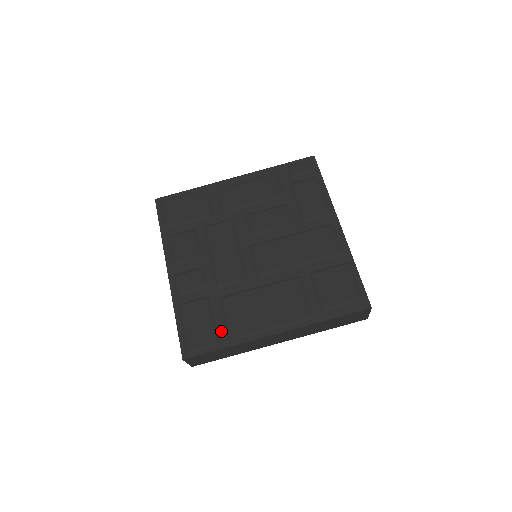
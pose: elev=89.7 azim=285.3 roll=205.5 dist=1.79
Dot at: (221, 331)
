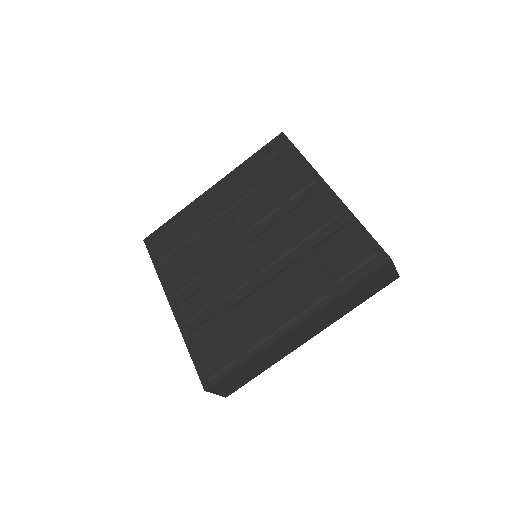
Dot at: (236, 346)
